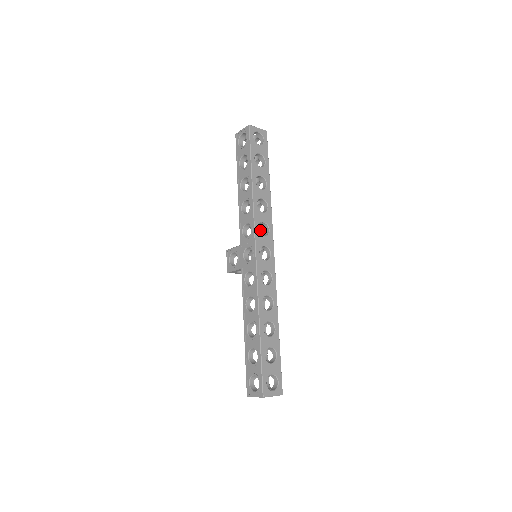
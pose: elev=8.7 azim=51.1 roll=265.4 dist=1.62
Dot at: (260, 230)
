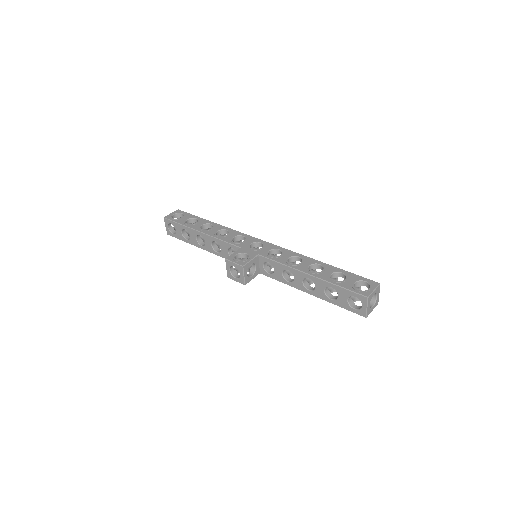
Dot at: occluded
